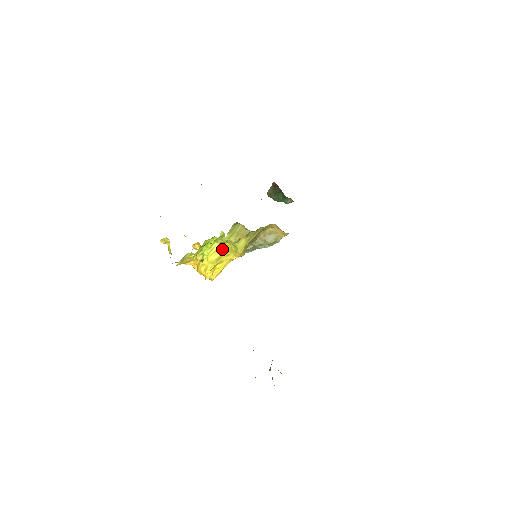
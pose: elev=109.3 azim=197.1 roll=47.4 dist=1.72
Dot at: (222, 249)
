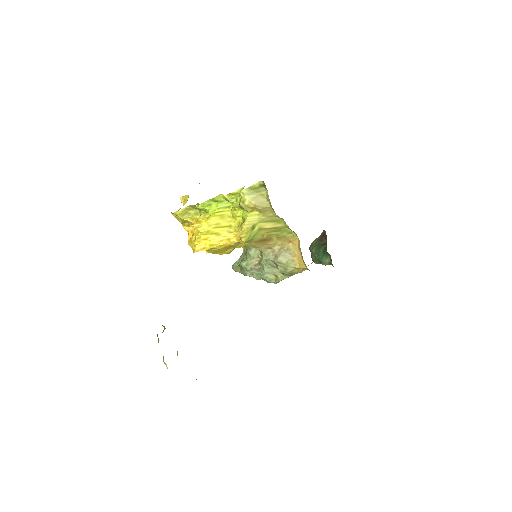
Dot at: (229, 219)
